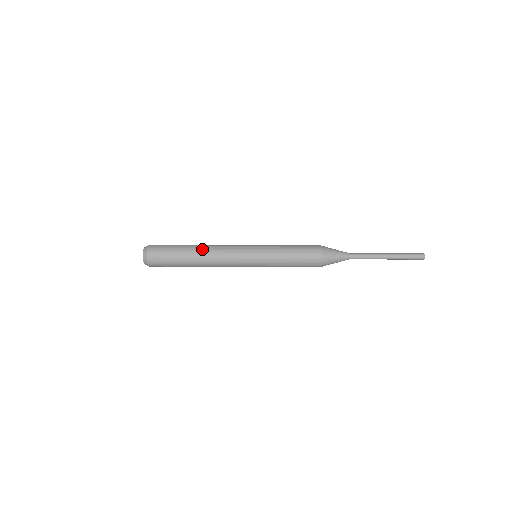
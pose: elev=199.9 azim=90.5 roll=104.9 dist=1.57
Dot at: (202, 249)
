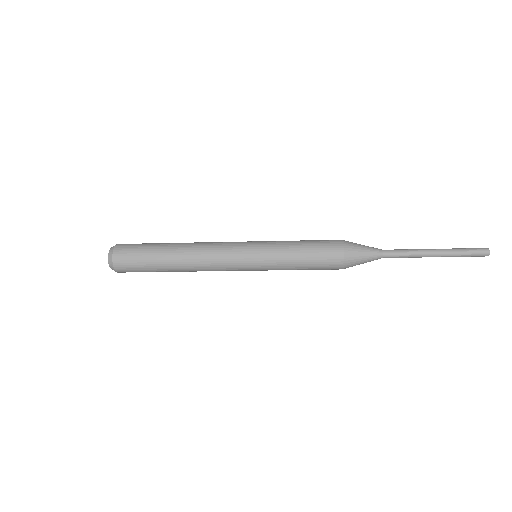
Dot at: (185, 244)
